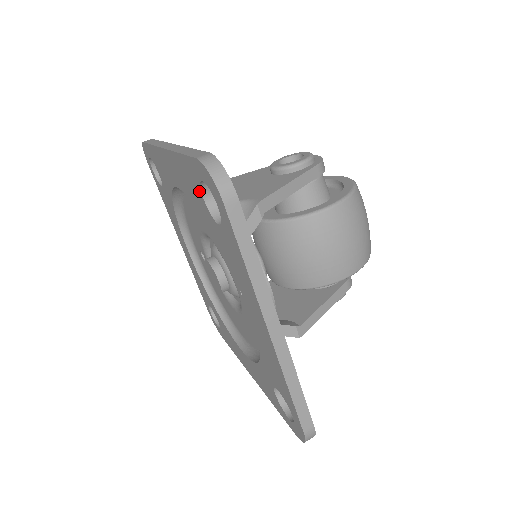
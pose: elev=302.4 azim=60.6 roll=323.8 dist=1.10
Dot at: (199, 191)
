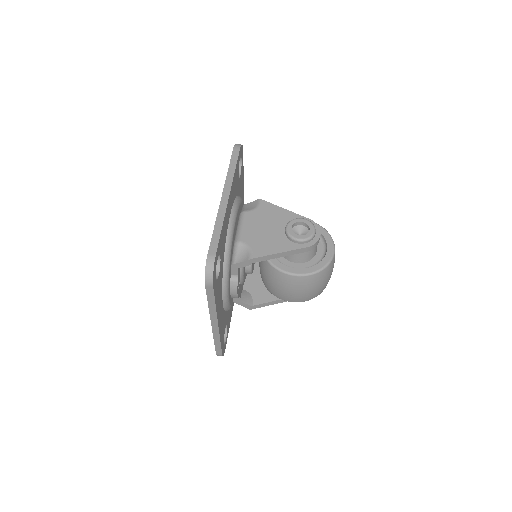
Dot at: occluded
